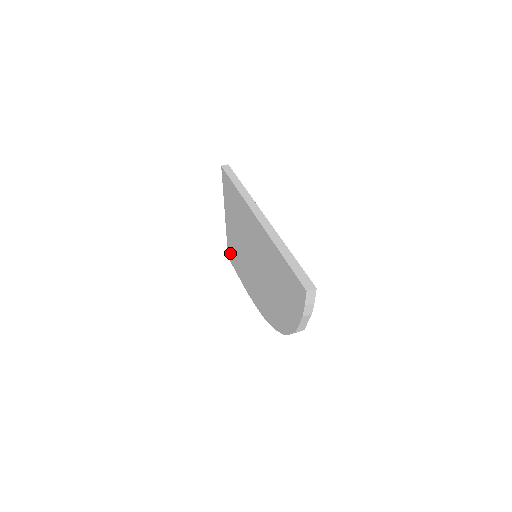
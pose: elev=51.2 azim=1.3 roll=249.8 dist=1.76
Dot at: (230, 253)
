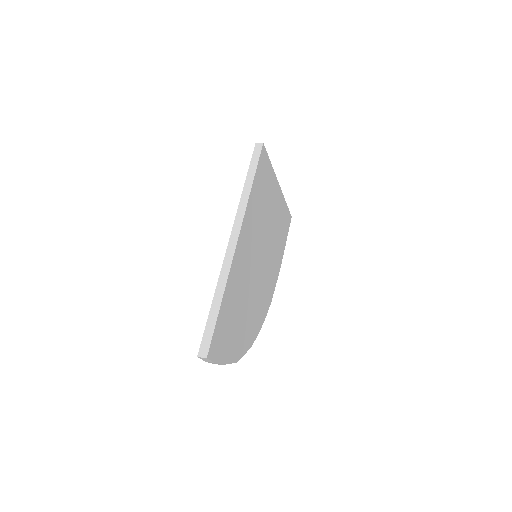
Dot at: occluded
